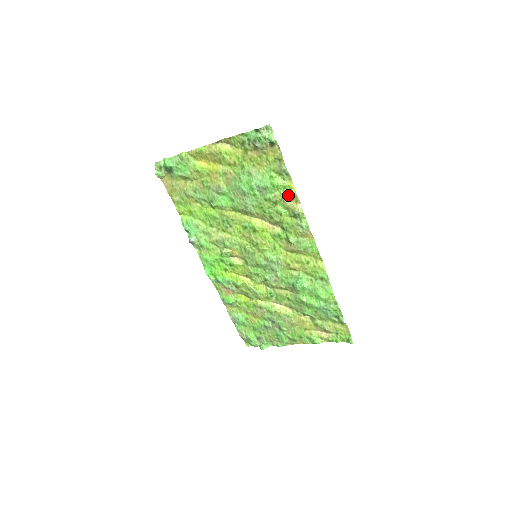
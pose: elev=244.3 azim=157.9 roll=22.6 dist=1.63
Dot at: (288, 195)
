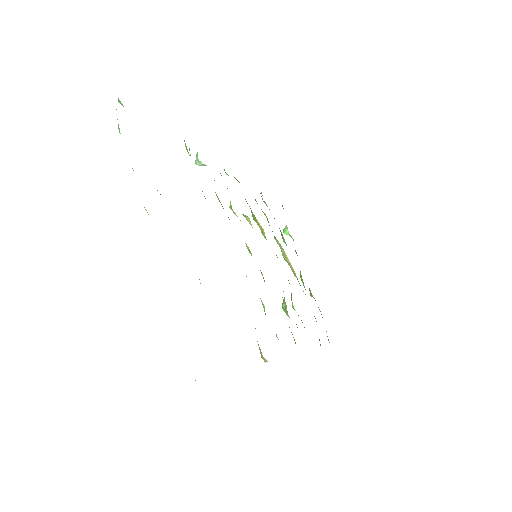
Dot at: occluded
